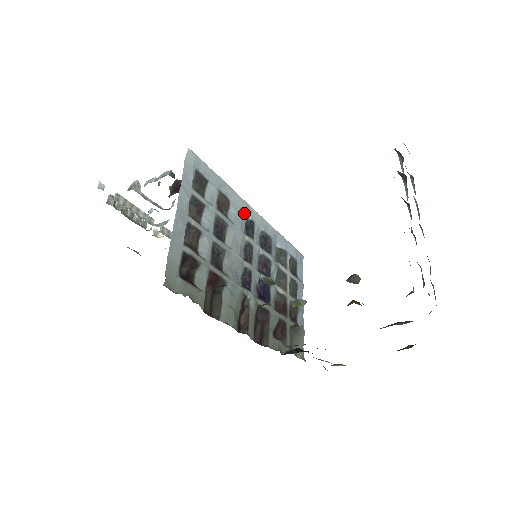
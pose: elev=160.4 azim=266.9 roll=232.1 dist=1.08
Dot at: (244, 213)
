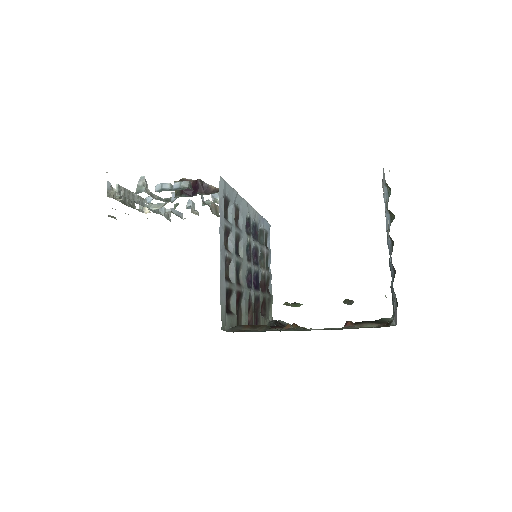
Dot at: (246, 214)
